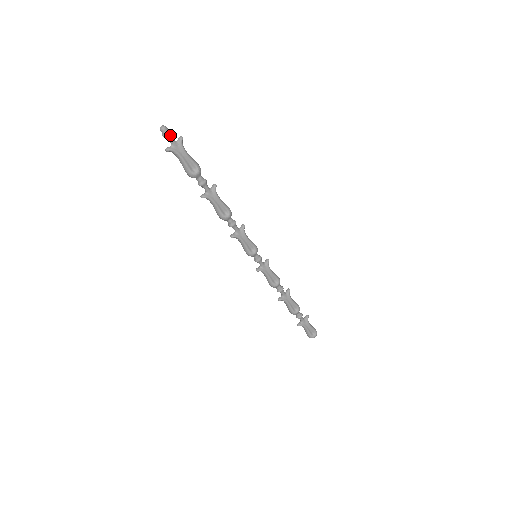
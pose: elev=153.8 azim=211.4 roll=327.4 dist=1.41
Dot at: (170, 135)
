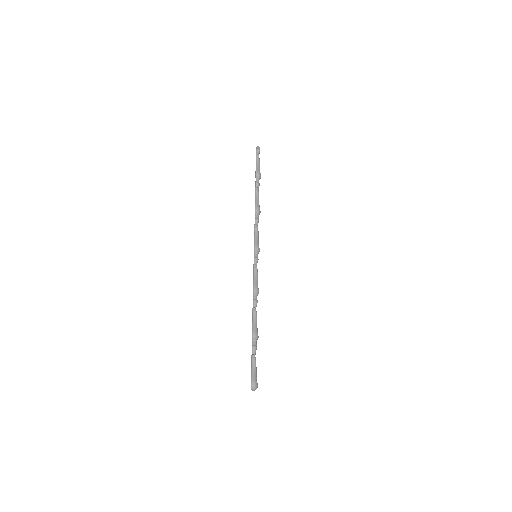
Dot at: occluded
